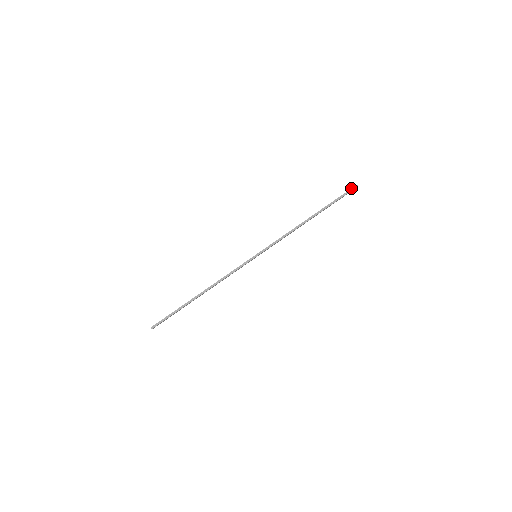
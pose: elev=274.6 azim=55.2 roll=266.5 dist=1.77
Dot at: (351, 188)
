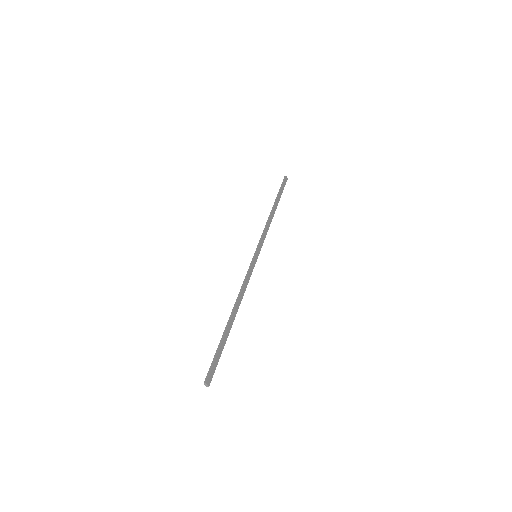
Dot at: occluded
